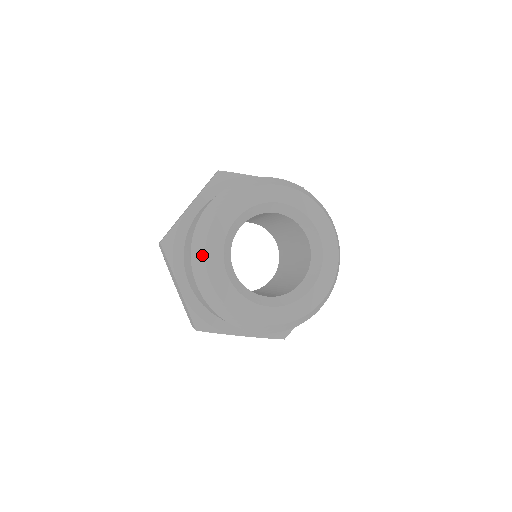
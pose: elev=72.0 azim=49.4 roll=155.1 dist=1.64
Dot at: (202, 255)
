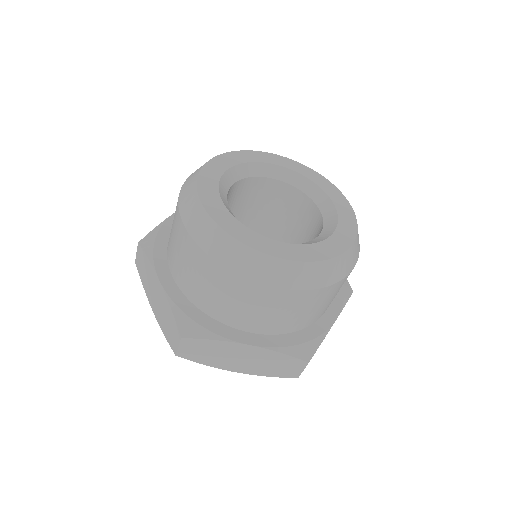
Dot at: (193, 189)
